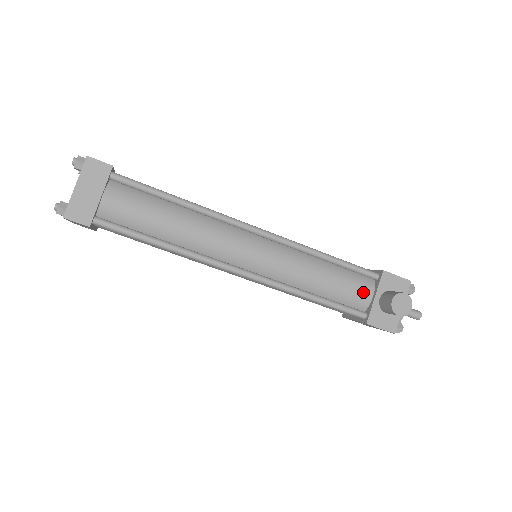
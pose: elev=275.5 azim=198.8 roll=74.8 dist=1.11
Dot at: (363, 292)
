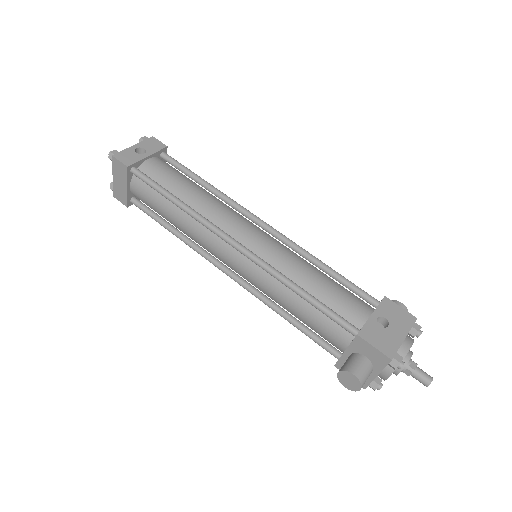
Dot at: (336, 339)
